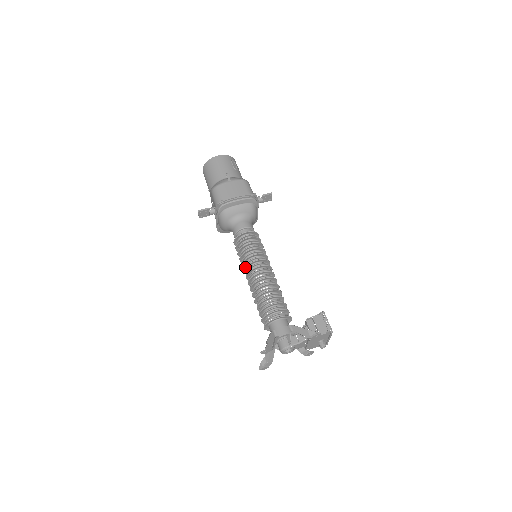
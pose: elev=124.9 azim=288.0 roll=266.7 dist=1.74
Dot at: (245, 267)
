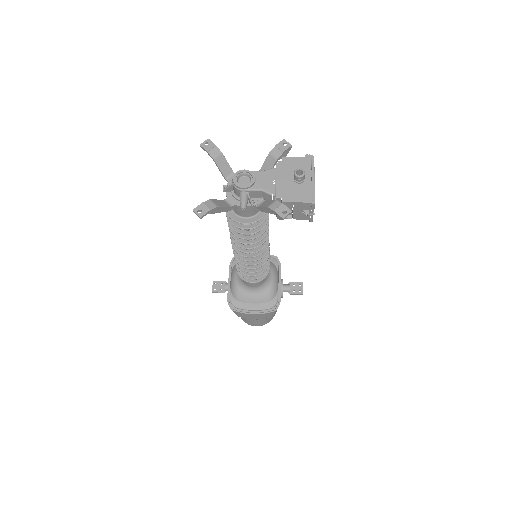
Dot at: occluded
